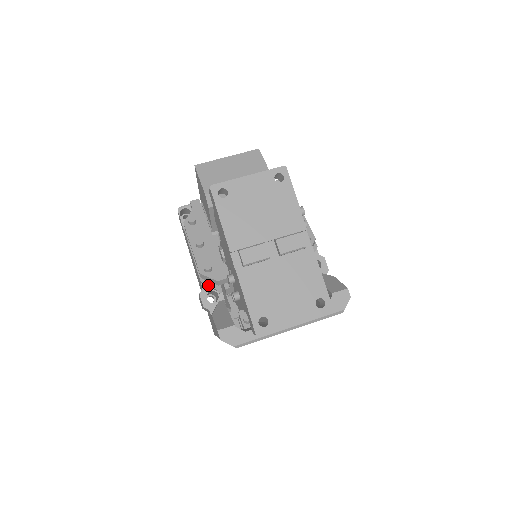
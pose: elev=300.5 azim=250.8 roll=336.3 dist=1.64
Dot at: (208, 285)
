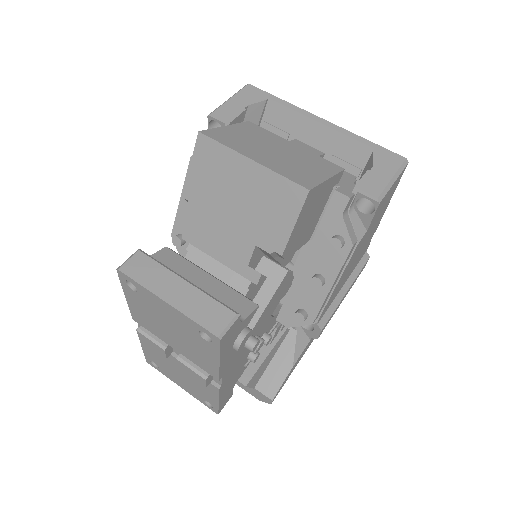
Dot at: occluded
